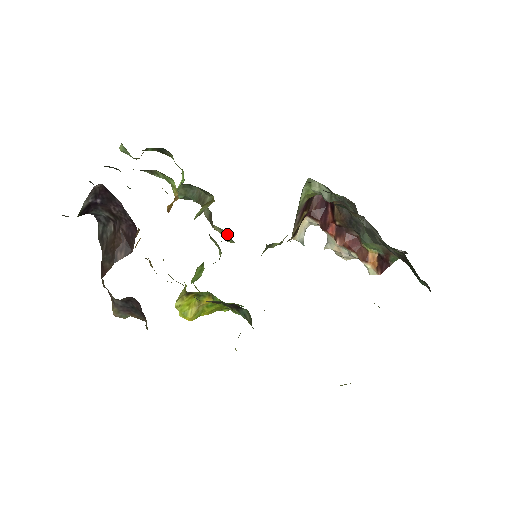
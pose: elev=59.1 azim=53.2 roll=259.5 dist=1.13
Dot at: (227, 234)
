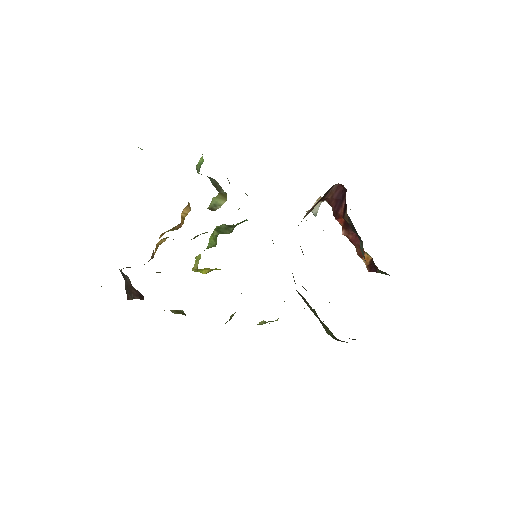
Dot at: occluded
